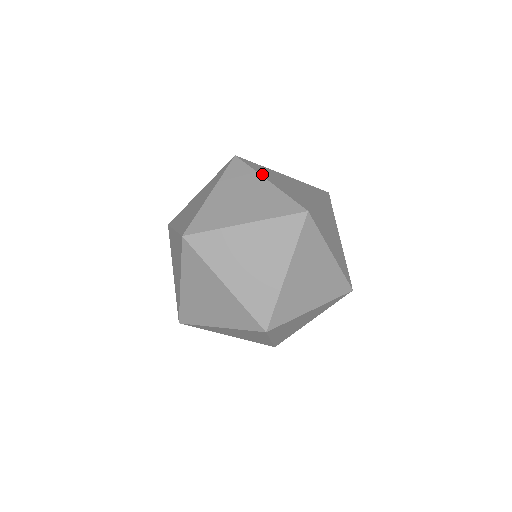
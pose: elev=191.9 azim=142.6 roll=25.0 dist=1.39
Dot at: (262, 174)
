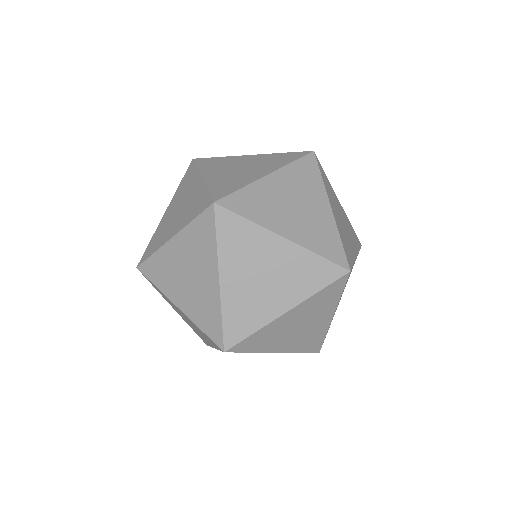
Dot at: (203, 171)
